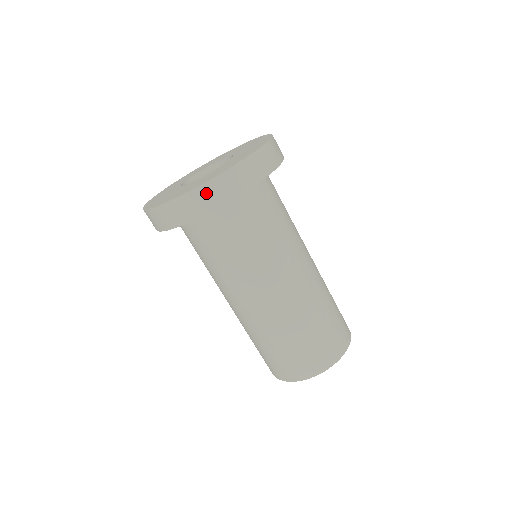
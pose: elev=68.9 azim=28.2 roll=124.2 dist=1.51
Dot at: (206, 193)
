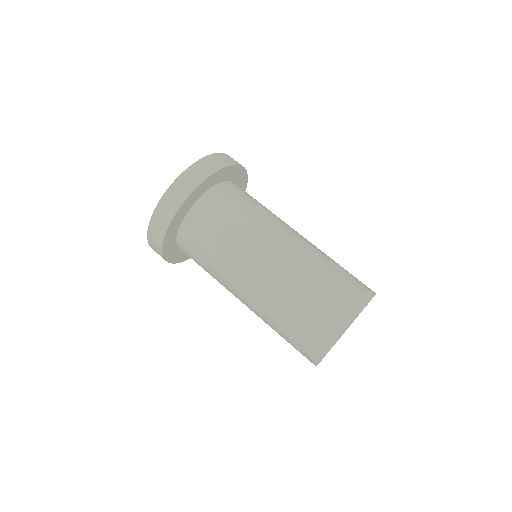
Dot at: (178, 187)
